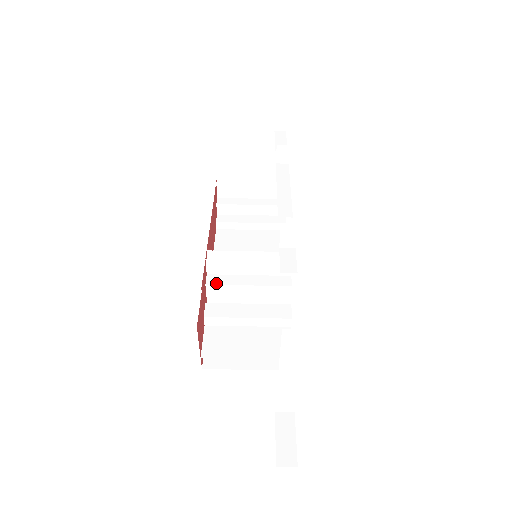
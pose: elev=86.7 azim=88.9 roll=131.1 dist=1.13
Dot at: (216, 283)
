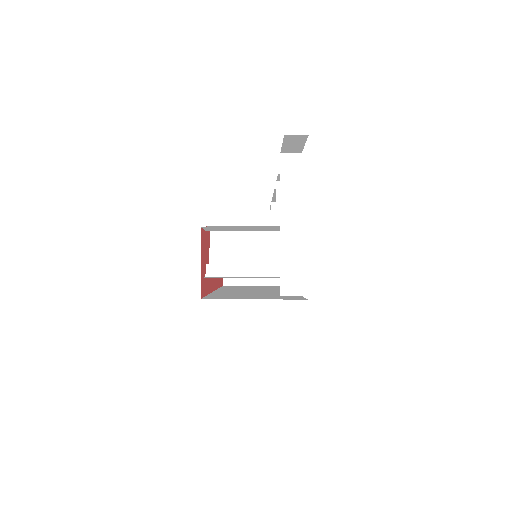
Dot at: (219, 248)
